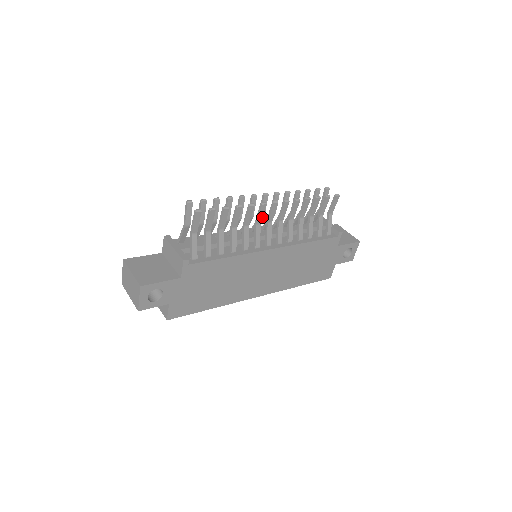
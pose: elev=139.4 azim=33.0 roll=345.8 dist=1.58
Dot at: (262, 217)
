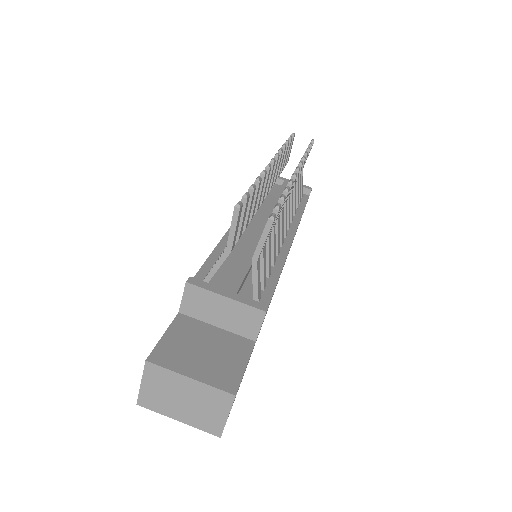
Dot at: (287, 197)
